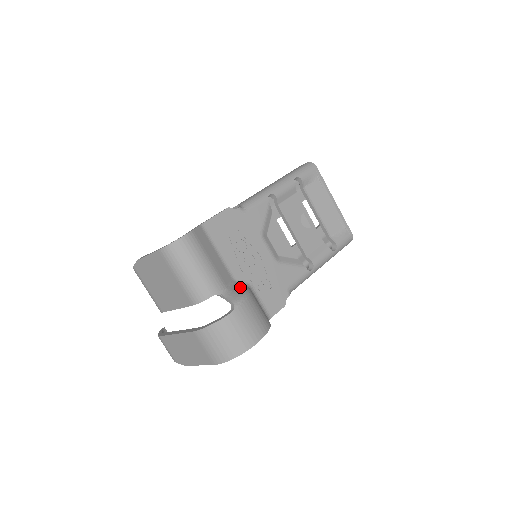
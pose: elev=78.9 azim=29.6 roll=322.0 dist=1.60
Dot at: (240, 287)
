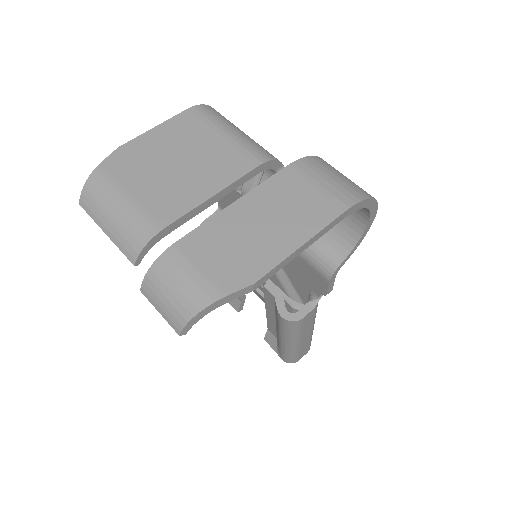
Dot at: occluded
